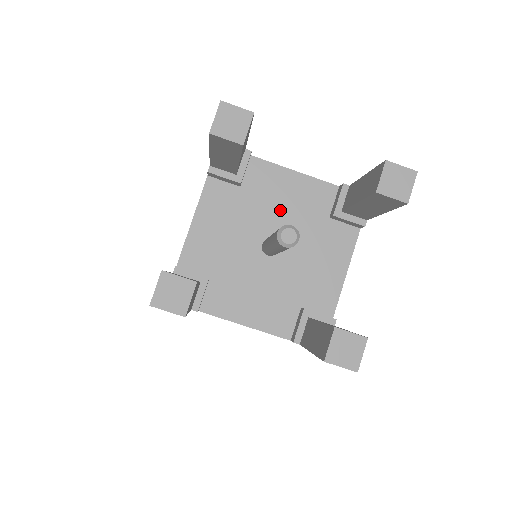
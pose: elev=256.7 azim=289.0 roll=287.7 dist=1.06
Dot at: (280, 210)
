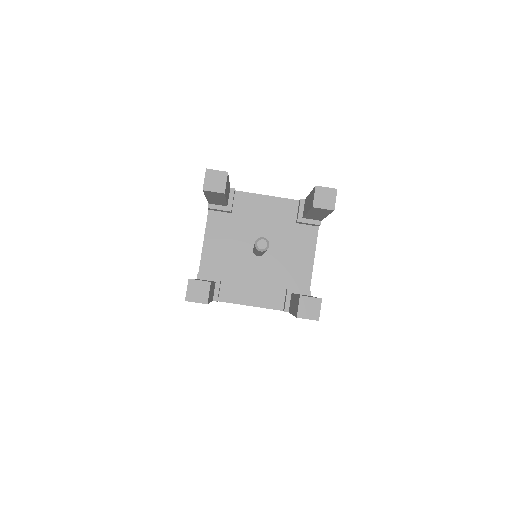
Dot at: (261, 224)
